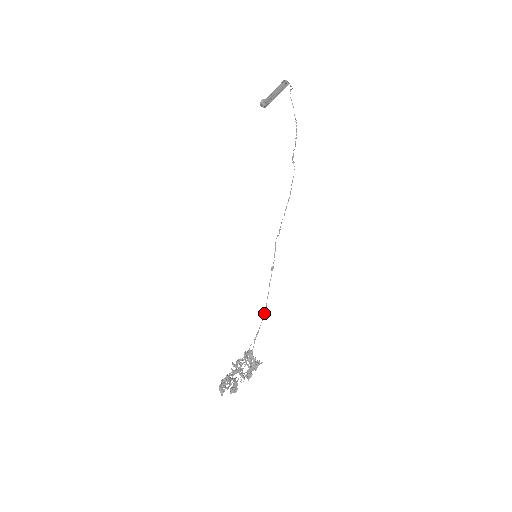
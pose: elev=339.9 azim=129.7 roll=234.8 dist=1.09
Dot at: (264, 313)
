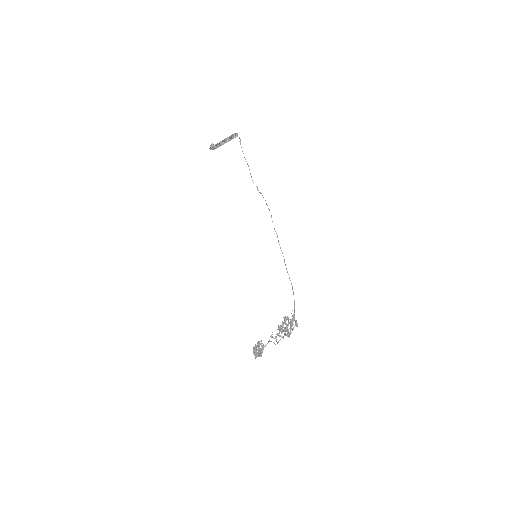
Dot at: occluded
